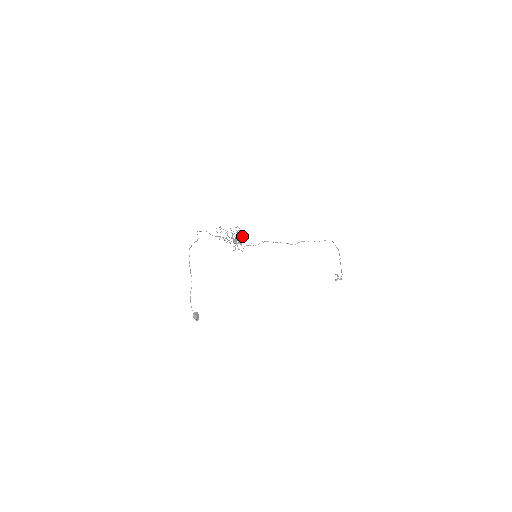
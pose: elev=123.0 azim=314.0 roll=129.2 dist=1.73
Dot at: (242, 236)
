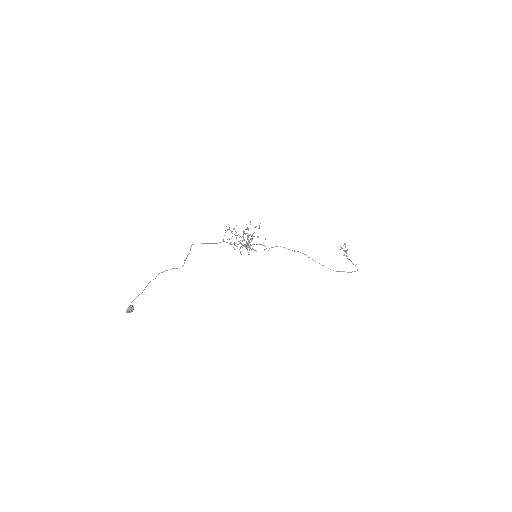
Dot at: (252, 249)
